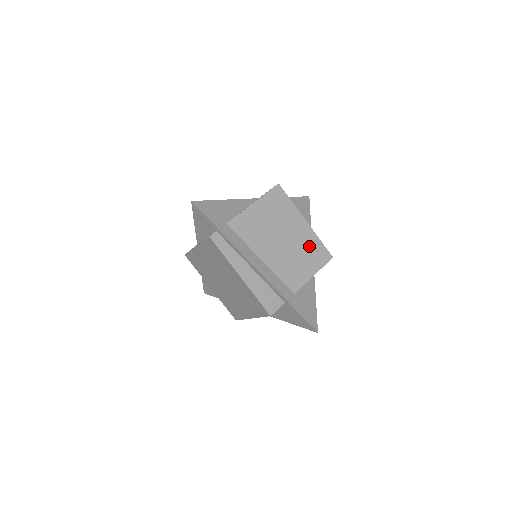
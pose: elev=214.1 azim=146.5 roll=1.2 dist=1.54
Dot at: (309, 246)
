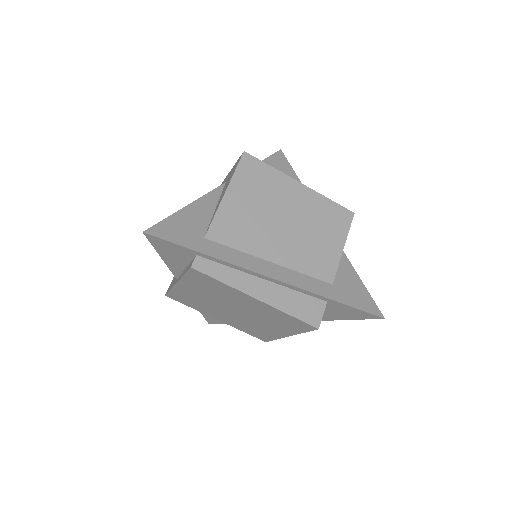
Dot at: (320, 214)
